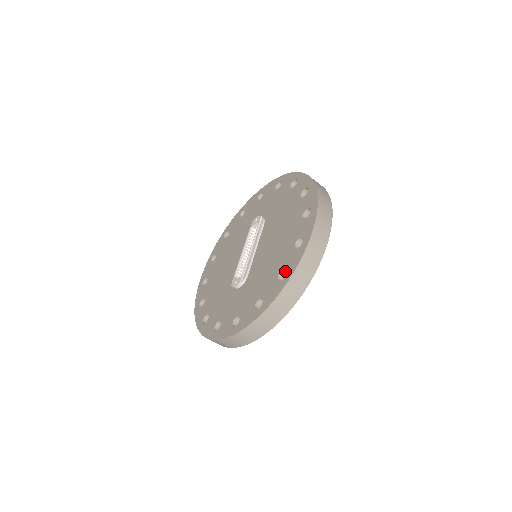
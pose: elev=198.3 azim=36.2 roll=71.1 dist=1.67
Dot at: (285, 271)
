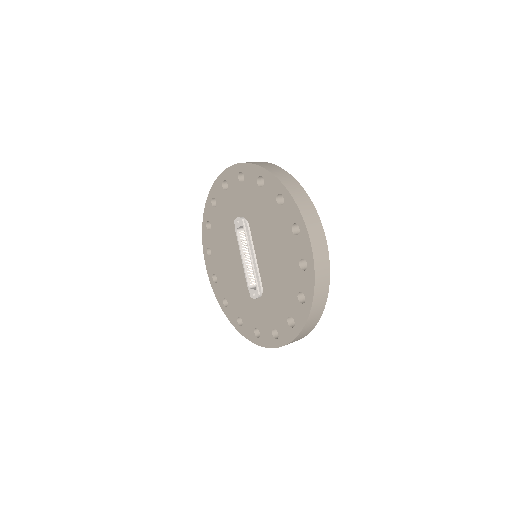
Dot at: (302, 291)
